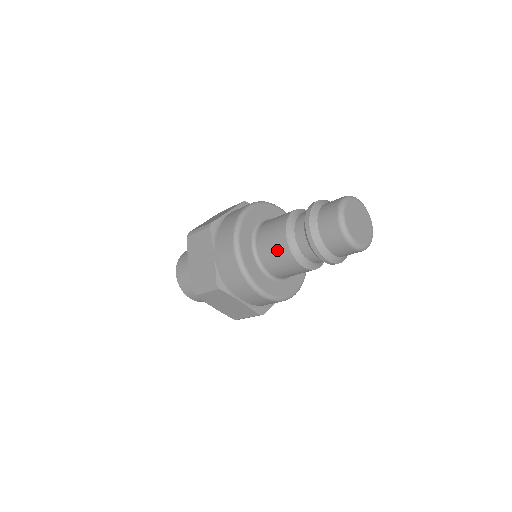
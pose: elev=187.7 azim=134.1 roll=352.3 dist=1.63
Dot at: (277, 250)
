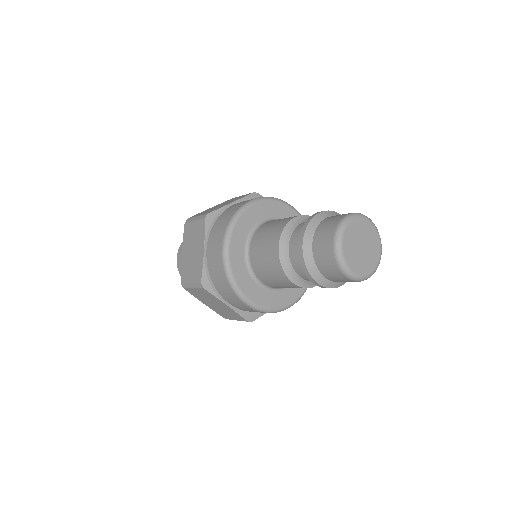
Dot at: (268, 259)
